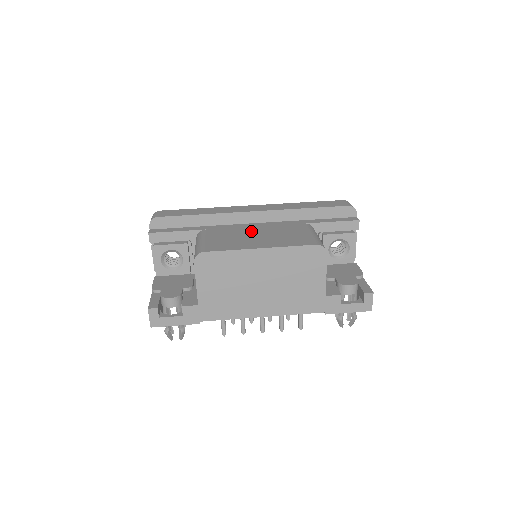
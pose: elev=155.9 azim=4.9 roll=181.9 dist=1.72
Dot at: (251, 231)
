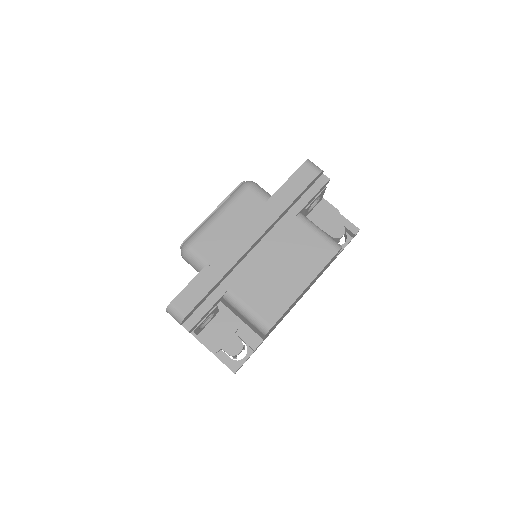
Dot at: (269, 264)
